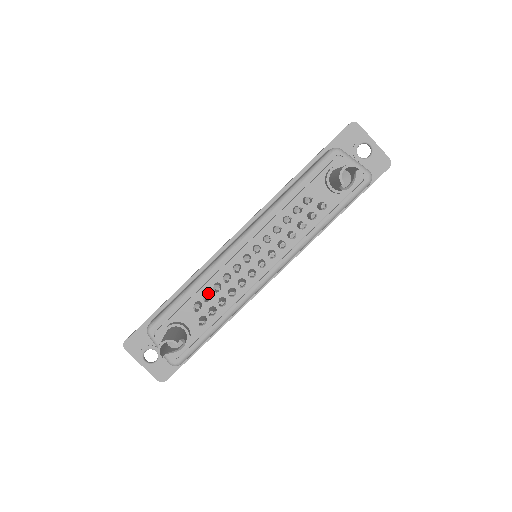
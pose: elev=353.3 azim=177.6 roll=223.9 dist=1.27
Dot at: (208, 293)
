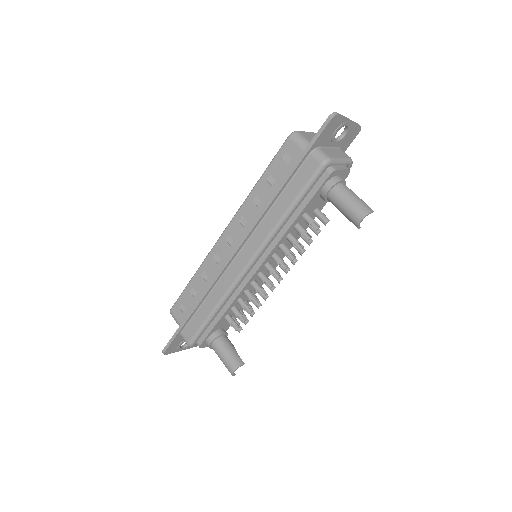
Dot at: (237, 310)
